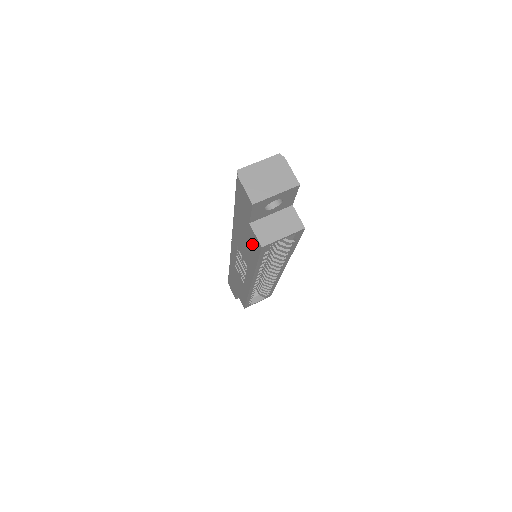
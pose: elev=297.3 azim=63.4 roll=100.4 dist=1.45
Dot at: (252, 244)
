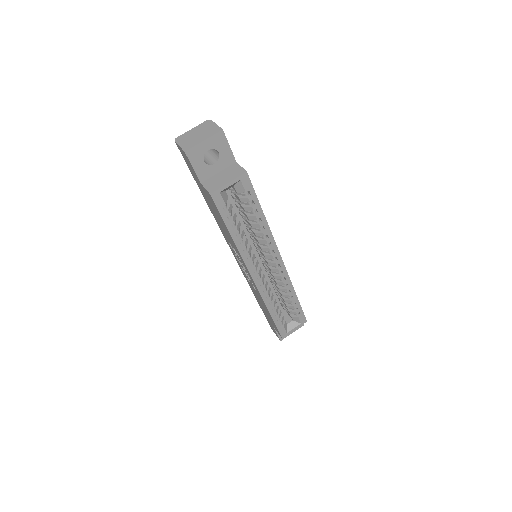
Dot at: (214, 208)
